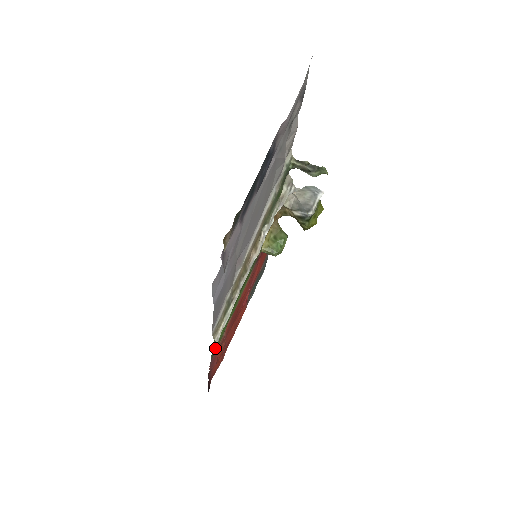
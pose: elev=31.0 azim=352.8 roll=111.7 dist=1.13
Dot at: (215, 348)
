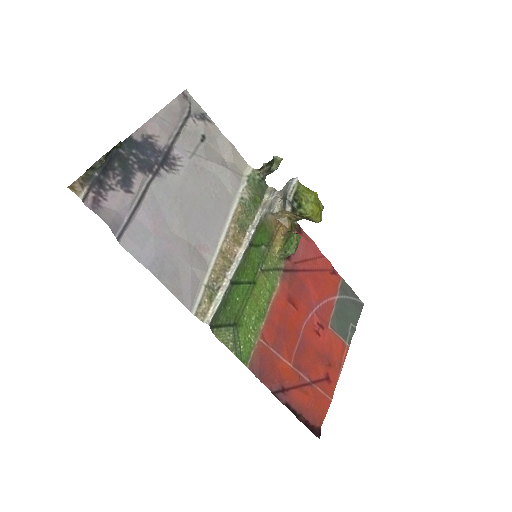
Dot at: (242, 349)
